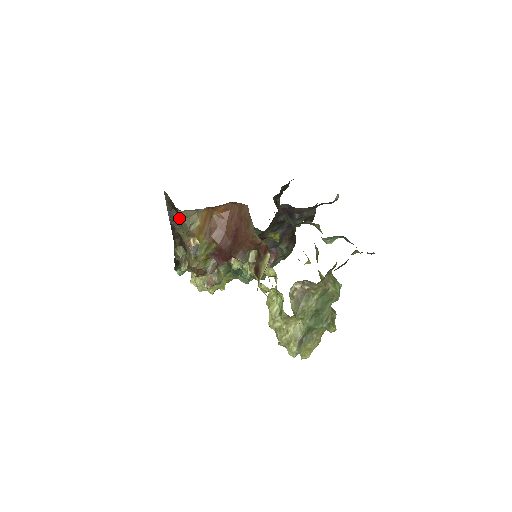
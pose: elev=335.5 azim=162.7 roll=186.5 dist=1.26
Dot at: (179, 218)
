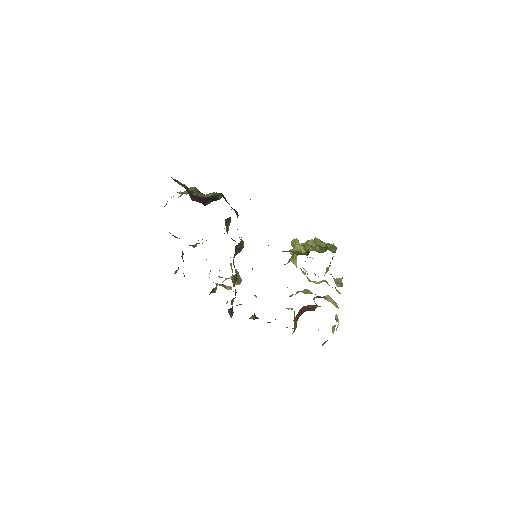
Dot at: occluded
